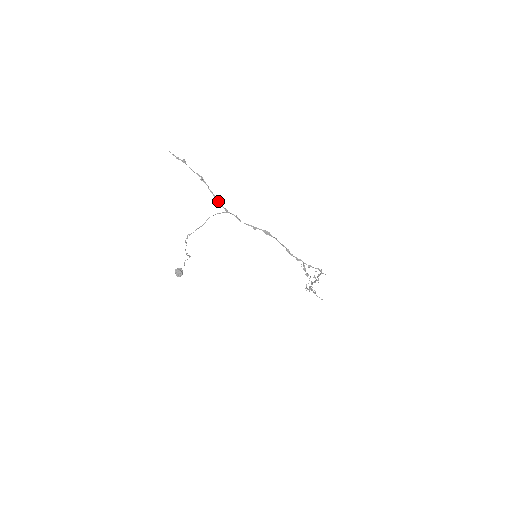
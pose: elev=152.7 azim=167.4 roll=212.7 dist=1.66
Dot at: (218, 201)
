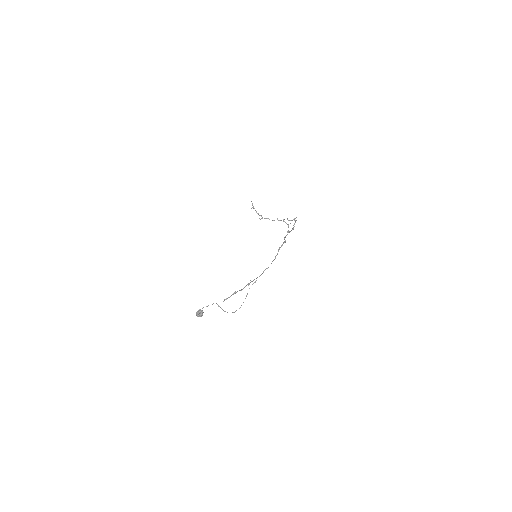
Dot at: occluded
